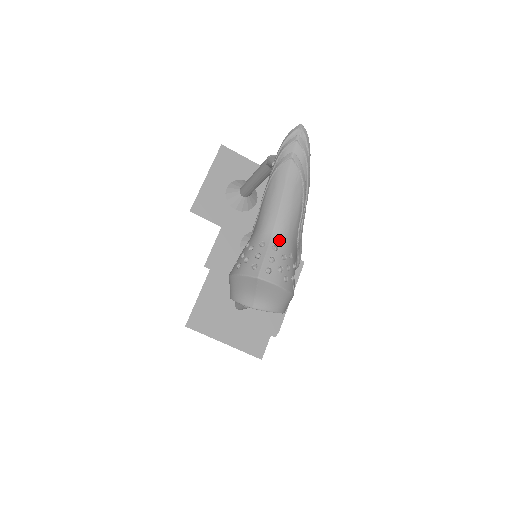
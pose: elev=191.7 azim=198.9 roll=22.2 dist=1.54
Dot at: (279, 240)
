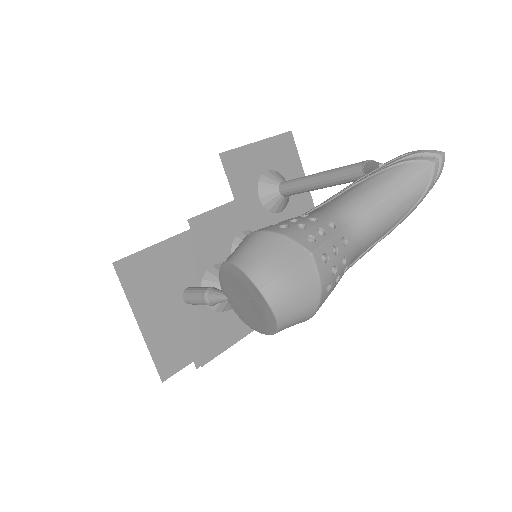
Dot at: (352, 238)
